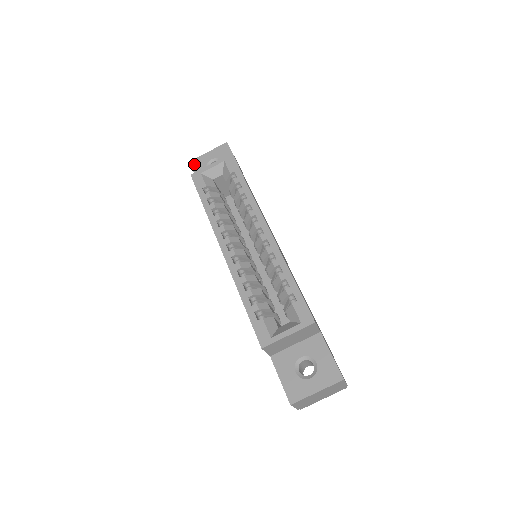
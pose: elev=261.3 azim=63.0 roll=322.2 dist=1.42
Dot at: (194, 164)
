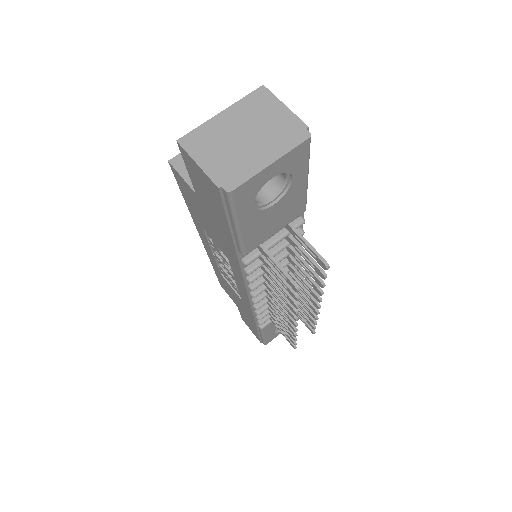
Dot at: occluded
